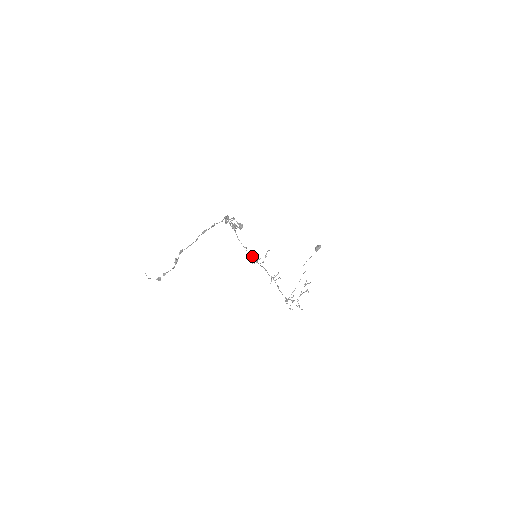
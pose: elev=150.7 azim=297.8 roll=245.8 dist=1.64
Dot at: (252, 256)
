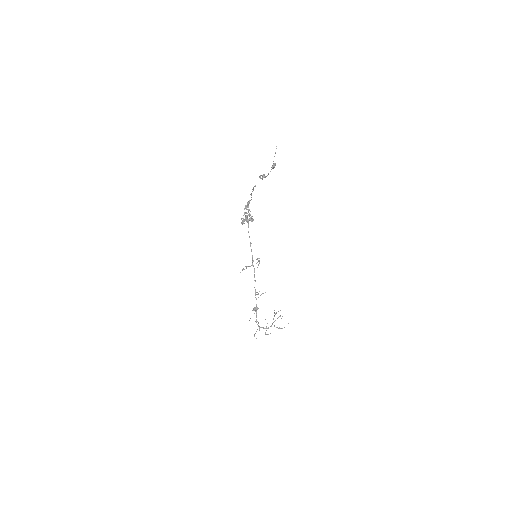
Dot at: (252, 256)
